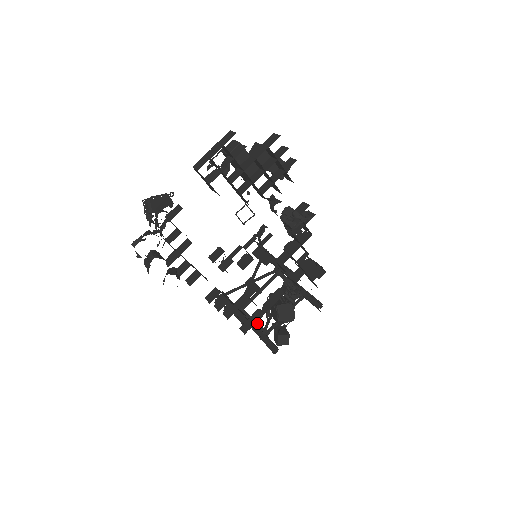
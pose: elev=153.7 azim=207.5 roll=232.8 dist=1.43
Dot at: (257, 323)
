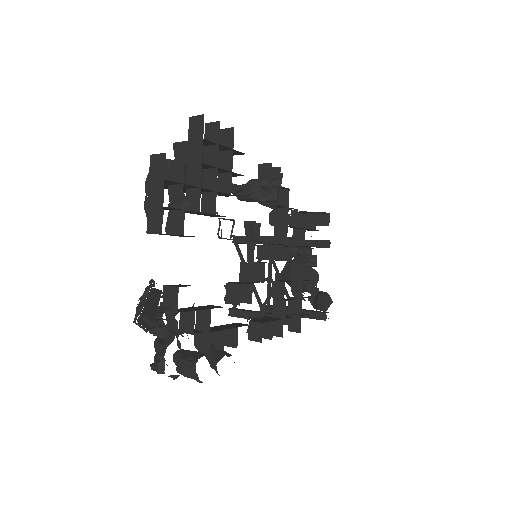
Dot at: occluded
